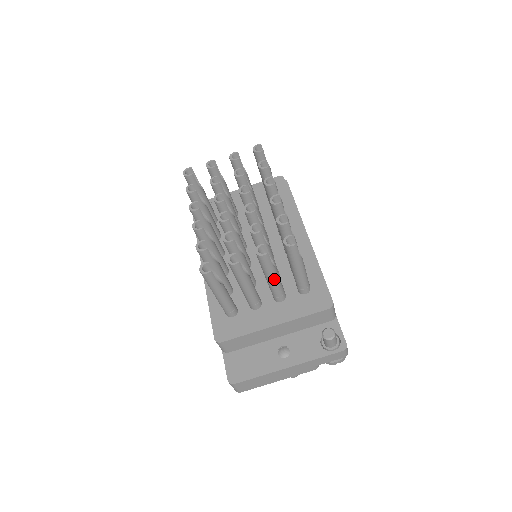
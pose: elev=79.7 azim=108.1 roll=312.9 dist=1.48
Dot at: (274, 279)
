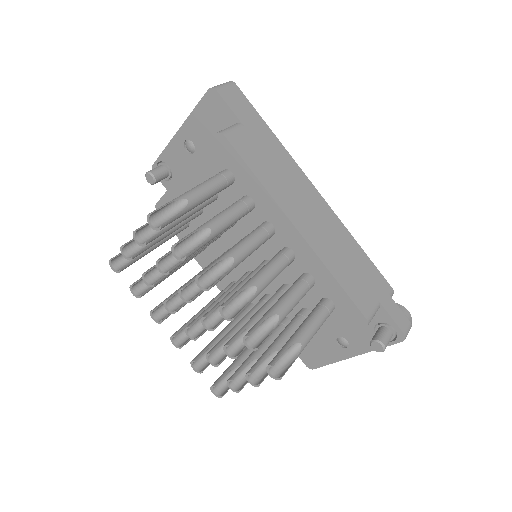
Dot at: occluded
